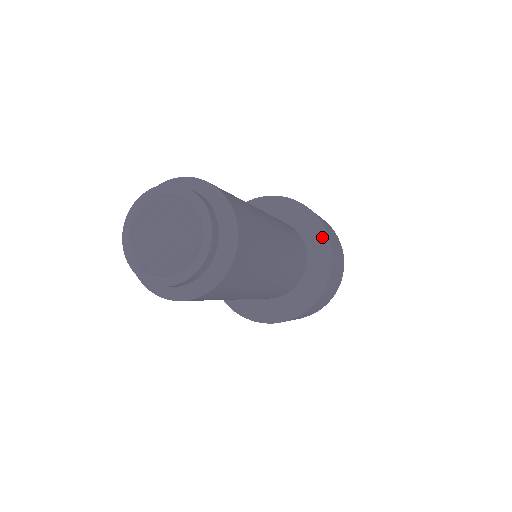
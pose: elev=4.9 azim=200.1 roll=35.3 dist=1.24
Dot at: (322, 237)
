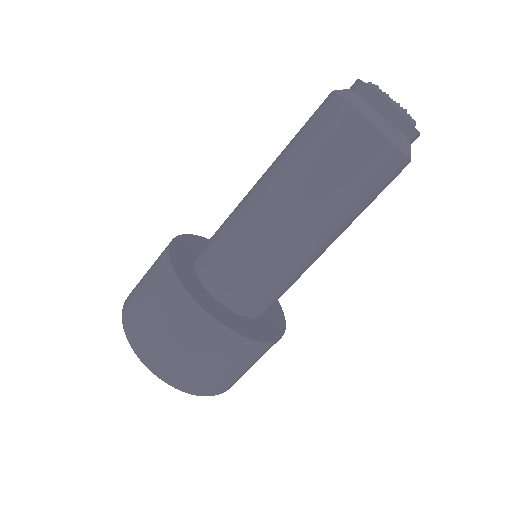
Dot at: occluded
